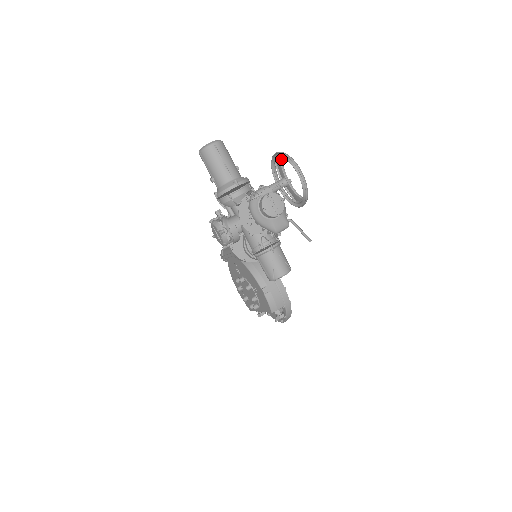
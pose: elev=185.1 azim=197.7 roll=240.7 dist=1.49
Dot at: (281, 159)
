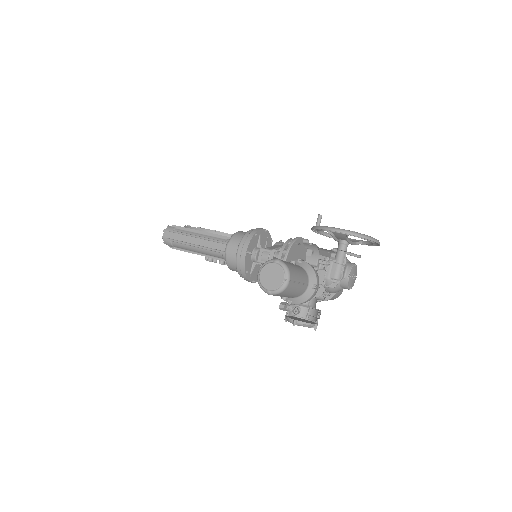
Dot at: occluded
